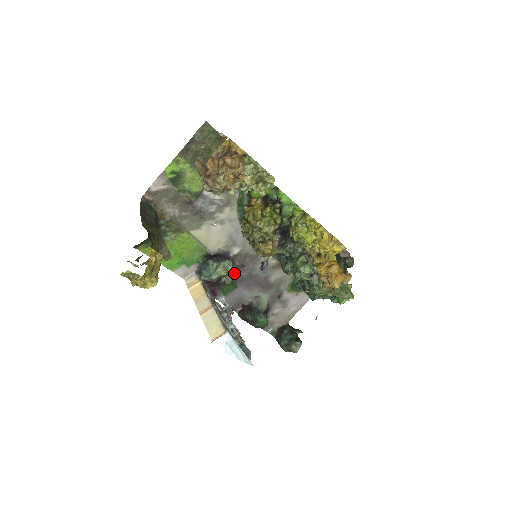
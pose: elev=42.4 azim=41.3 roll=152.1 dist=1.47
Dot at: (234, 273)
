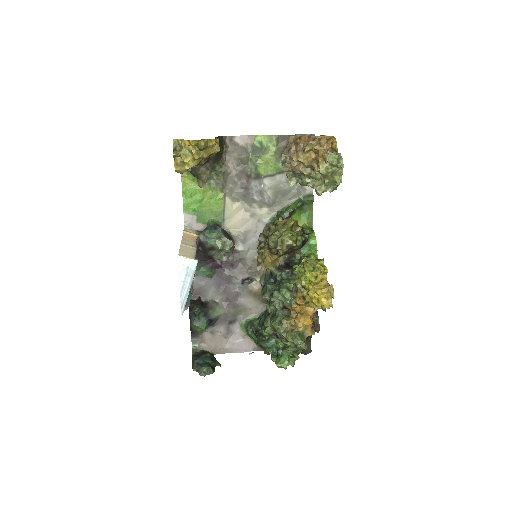
Dot at: (225, 256)
